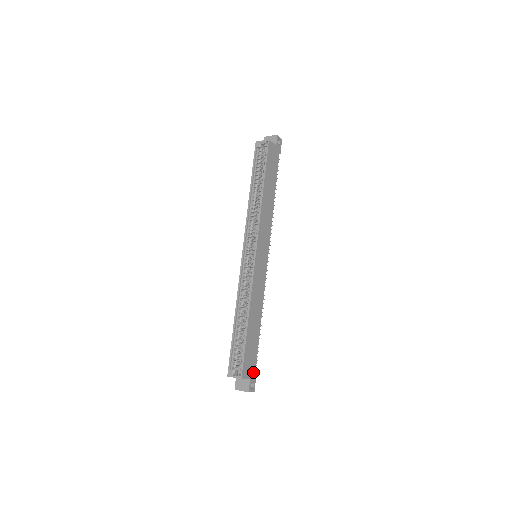
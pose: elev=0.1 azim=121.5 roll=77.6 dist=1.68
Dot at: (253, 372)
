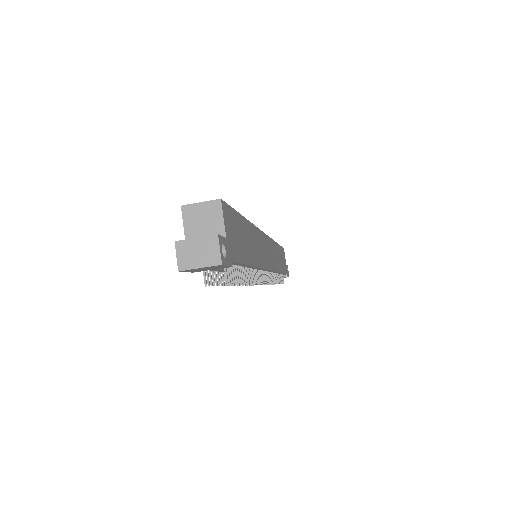
Dot at: (230, 251)
